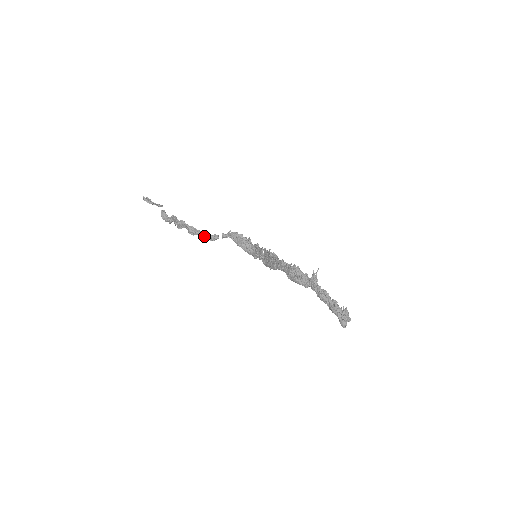
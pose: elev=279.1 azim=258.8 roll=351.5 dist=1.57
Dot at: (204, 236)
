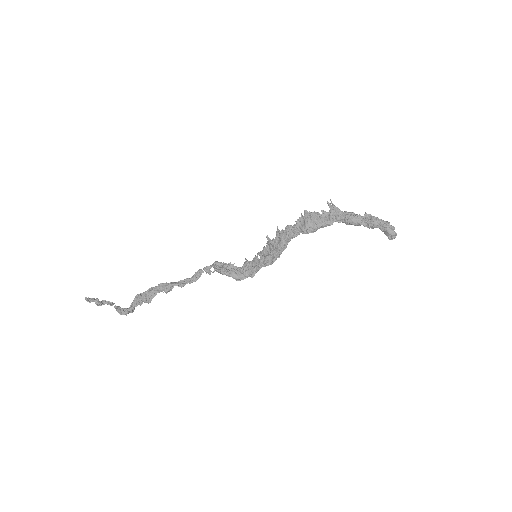
Dot at: (185, 282)
